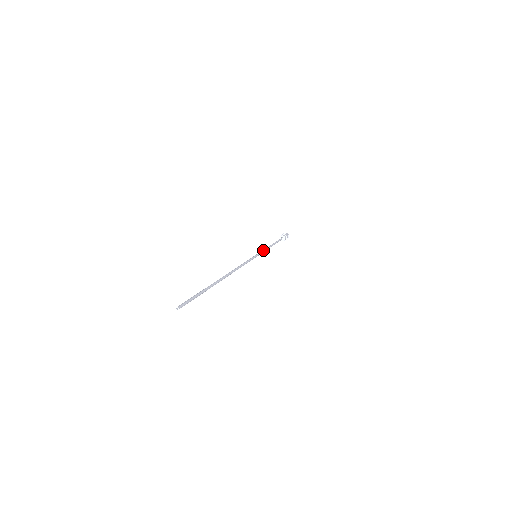
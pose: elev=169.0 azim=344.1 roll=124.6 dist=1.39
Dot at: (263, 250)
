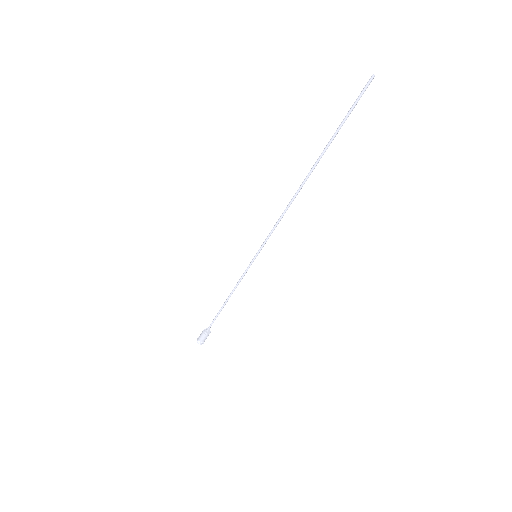
Dot at: (244, 274)
